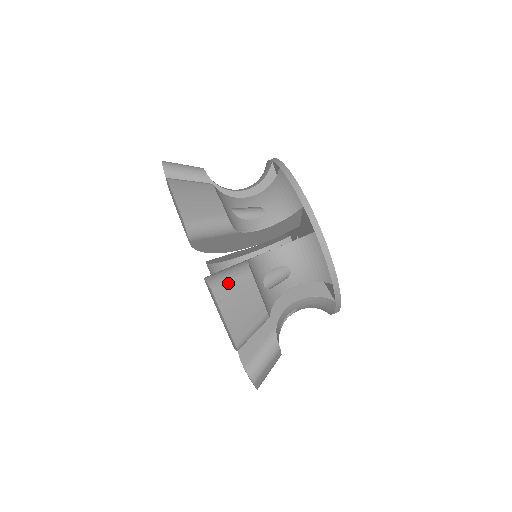
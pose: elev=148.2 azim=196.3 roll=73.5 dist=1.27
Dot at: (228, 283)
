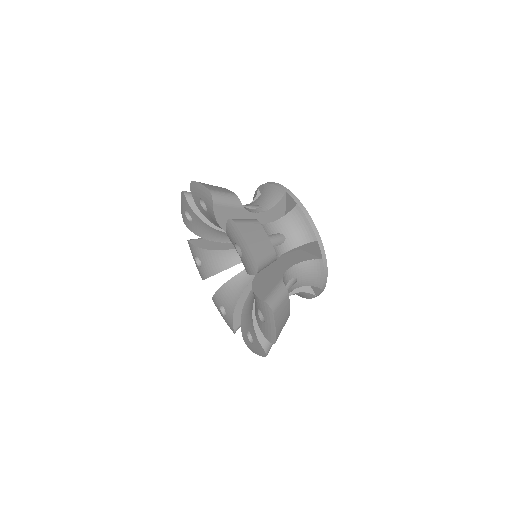
Dot at: (279, 304)
